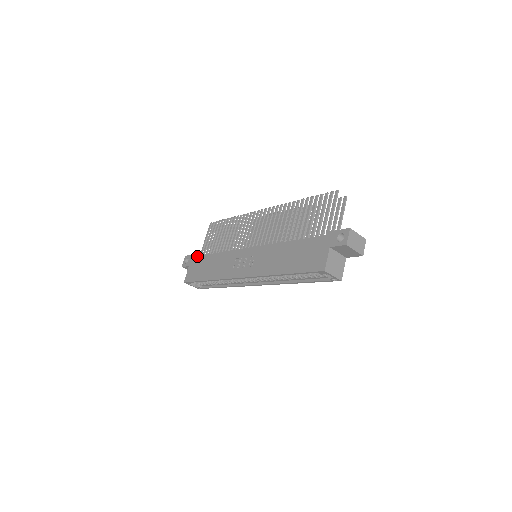
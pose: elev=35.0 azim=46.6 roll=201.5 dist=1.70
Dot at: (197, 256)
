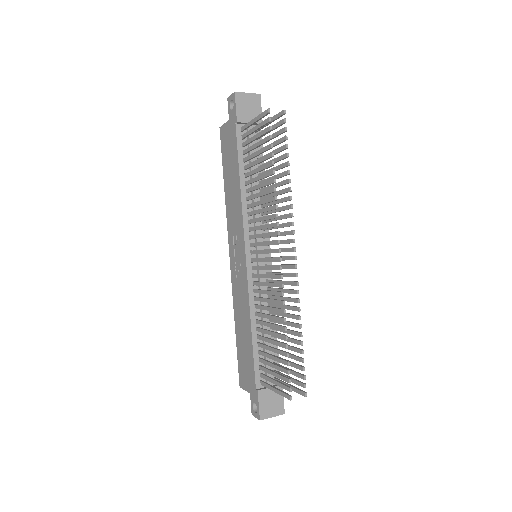
Dot at: (235, 132)
